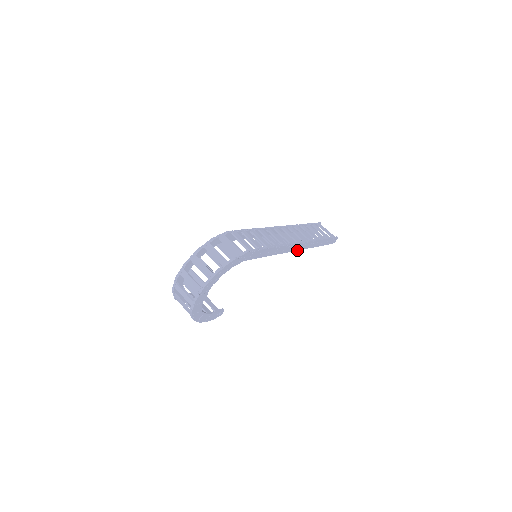
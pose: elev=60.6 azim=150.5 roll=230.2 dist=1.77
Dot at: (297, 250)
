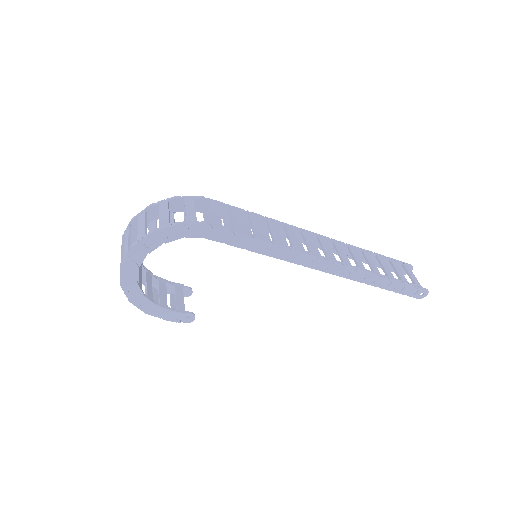
Dot at: (329, 273)
